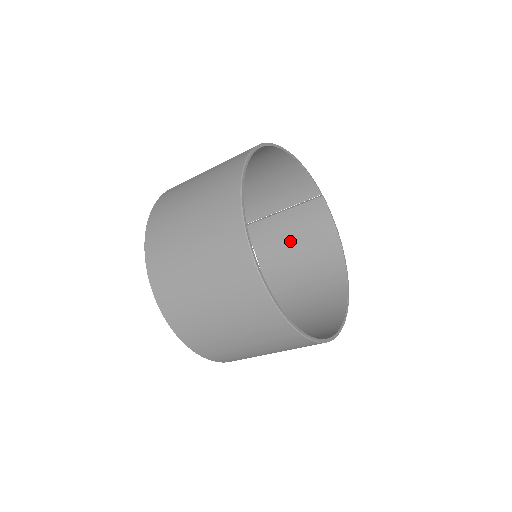
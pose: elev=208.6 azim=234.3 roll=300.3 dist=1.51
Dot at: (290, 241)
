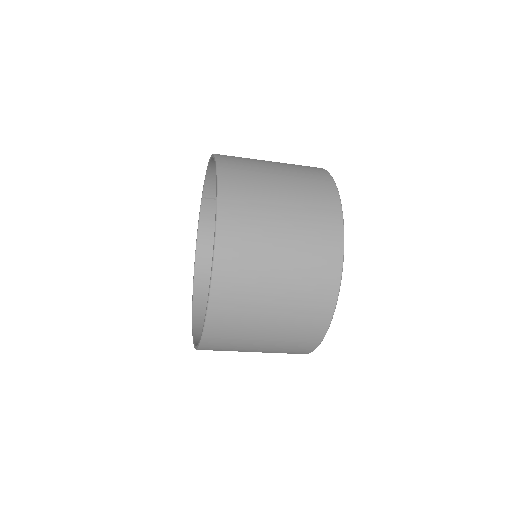
Dot at: occluded
